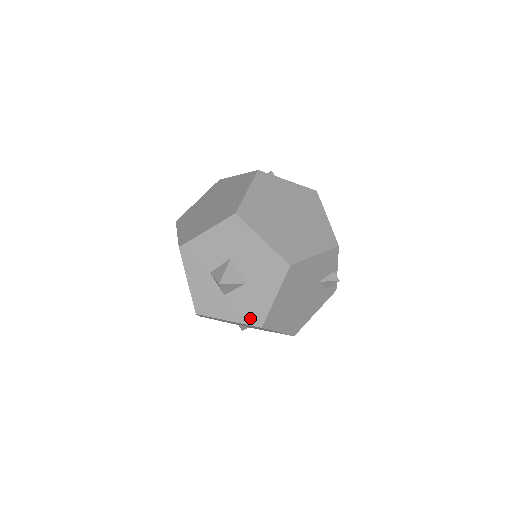
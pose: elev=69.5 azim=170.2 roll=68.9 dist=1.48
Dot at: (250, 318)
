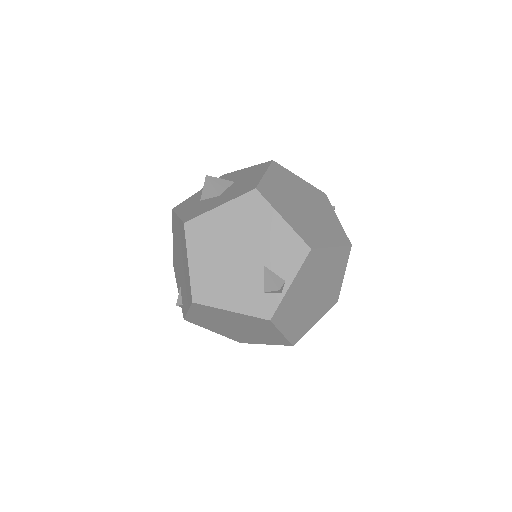
Dot at: (189, 216)
